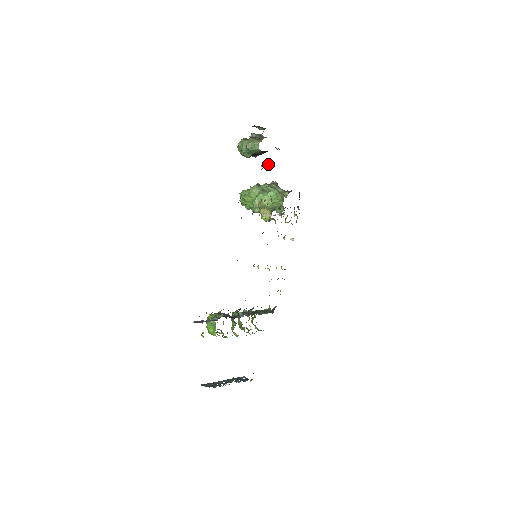
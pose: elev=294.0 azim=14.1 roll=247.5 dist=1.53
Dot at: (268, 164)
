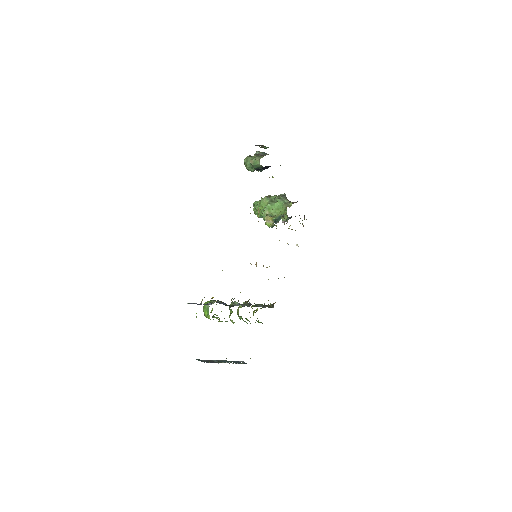
Dot at: (269, 177)
